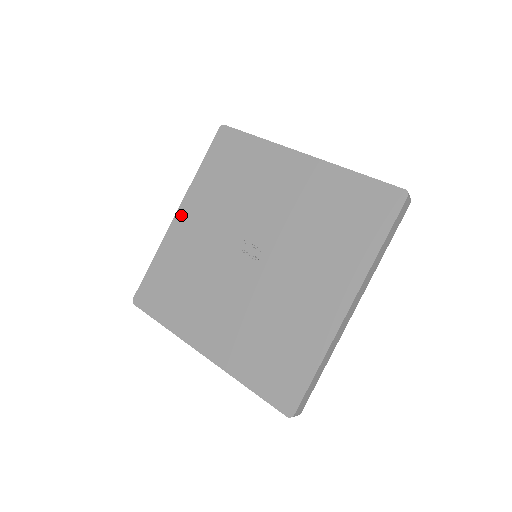
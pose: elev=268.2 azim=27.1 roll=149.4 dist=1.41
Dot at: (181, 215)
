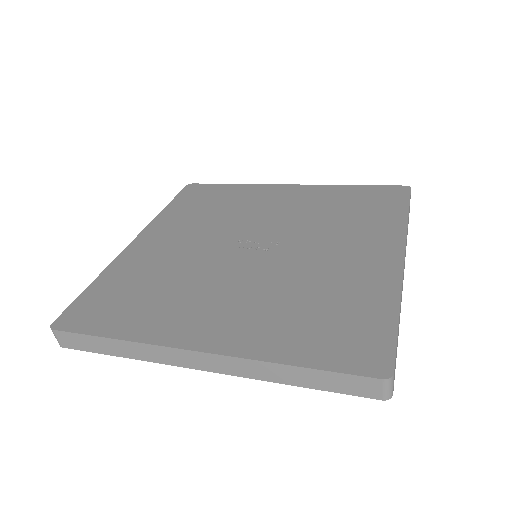
Dot at: (142, 239)
